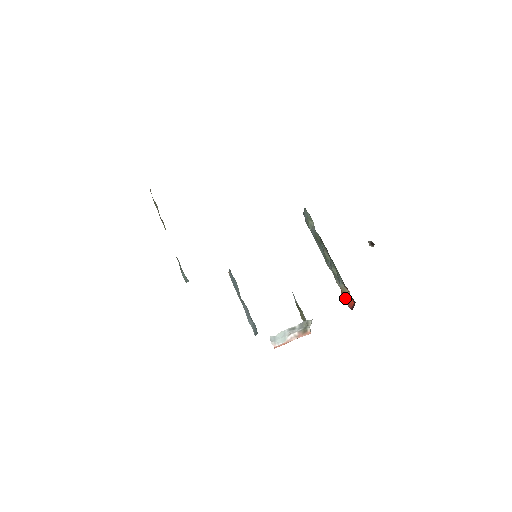
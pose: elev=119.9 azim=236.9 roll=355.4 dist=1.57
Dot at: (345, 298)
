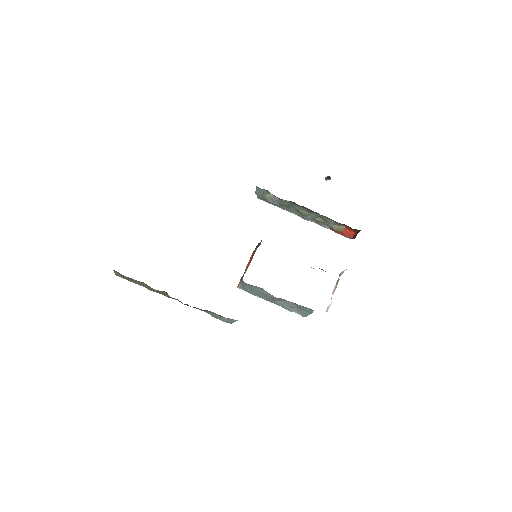
Dot at: (342, 234)
